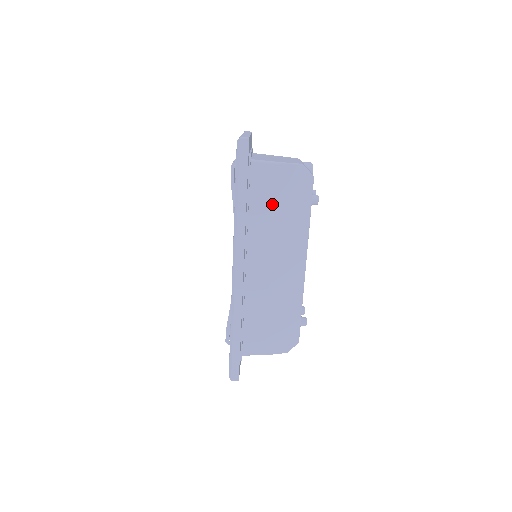
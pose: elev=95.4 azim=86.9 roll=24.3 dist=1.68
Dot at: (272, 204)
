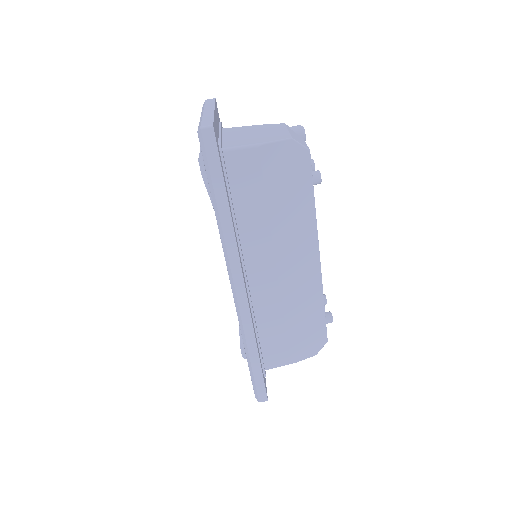
Dot at: (263, 198)
